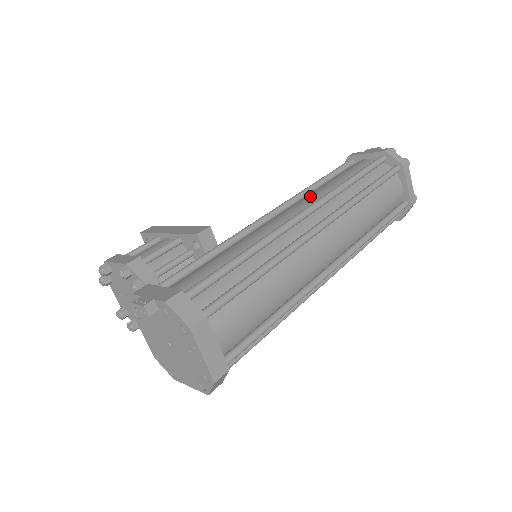
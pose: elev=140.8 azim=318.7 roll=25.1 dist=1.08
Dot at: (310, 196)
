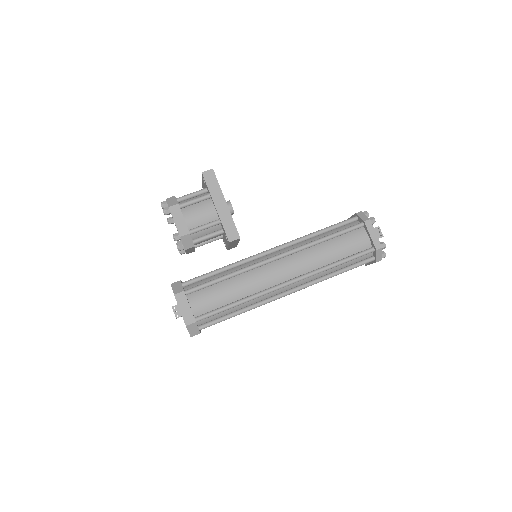
Dot at: (305, 260)
